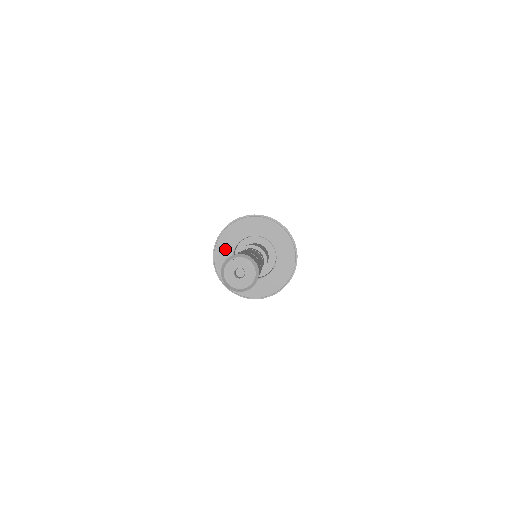
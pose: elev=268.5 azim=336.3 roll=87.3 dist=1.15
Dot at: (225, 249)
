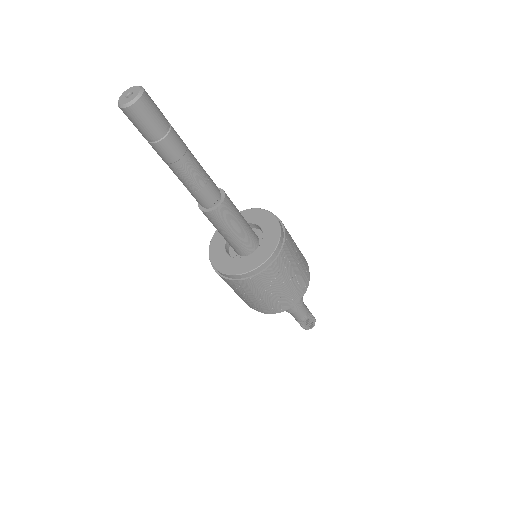
Dot at: occluded
